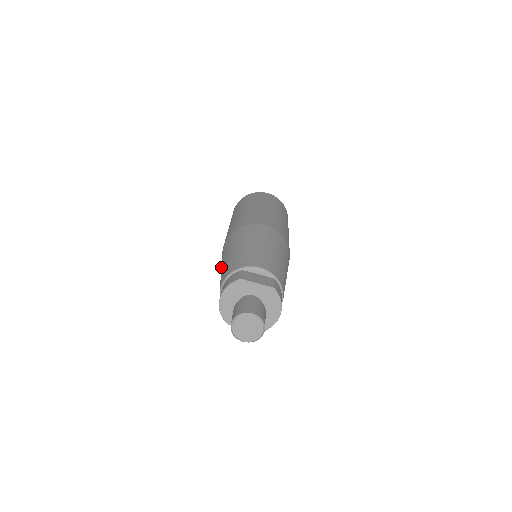
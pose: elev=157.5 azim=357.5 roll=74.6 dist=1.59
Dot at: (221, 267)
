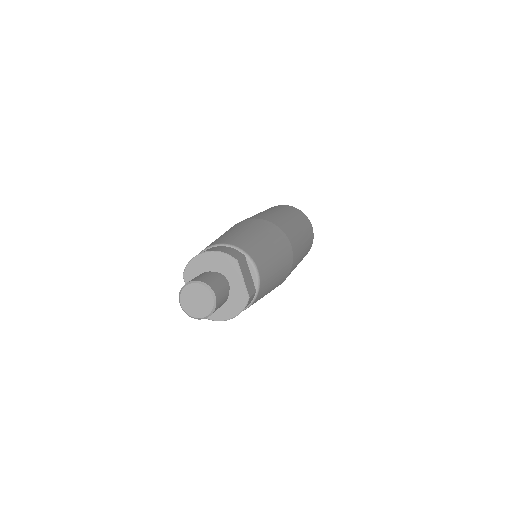
Dot at: (228, 231)
